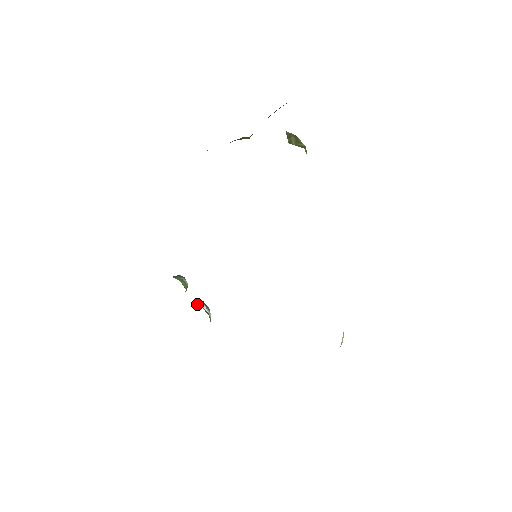
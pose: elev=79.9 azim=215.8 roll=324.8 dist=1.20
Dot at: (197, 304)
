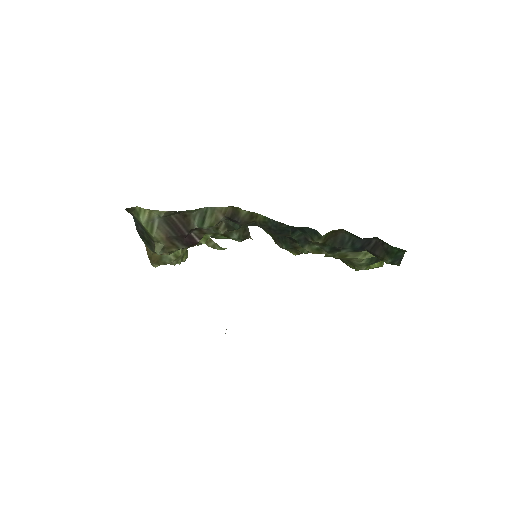
Dot at: occluded
